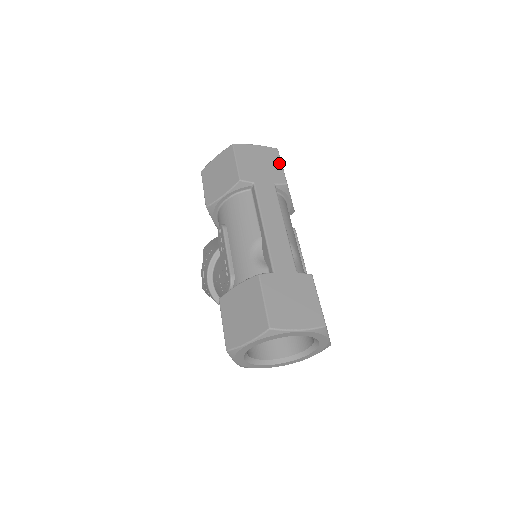
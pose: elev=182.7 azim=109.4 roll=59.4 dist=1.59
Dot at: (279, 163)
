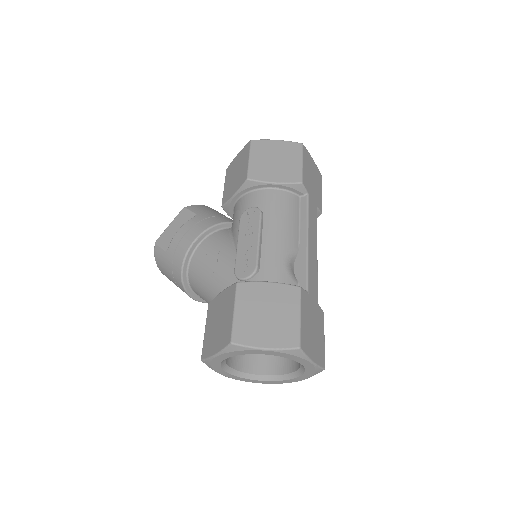
Dot at: (321, 190)
